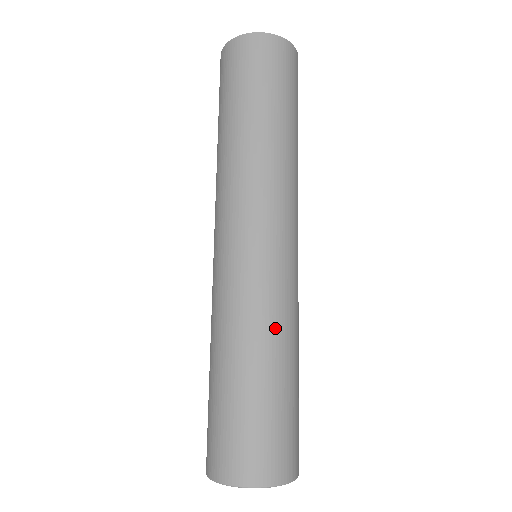
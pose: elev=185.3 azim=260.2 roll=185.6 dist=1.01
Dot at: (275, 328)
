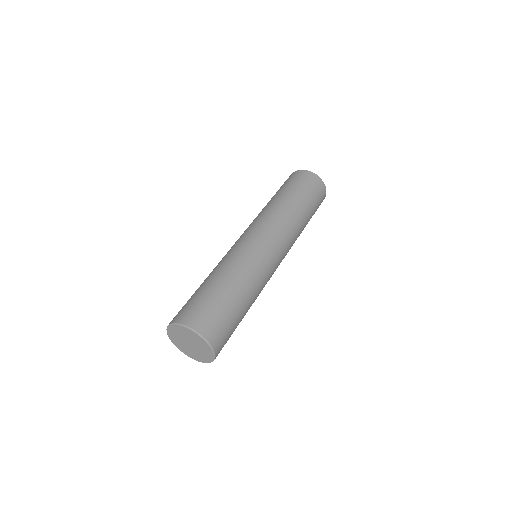
Dot at: (240, 269)
